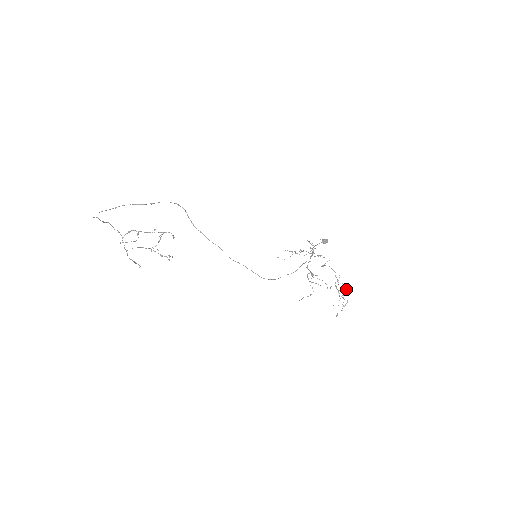
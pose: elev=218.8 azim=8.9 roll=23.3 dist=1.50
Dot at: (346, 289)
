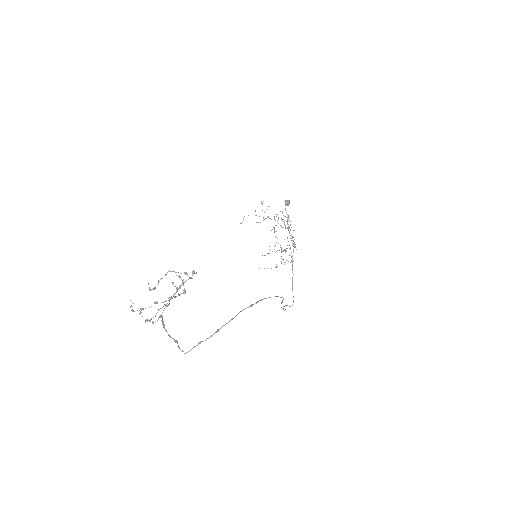
Dot at: occluded
